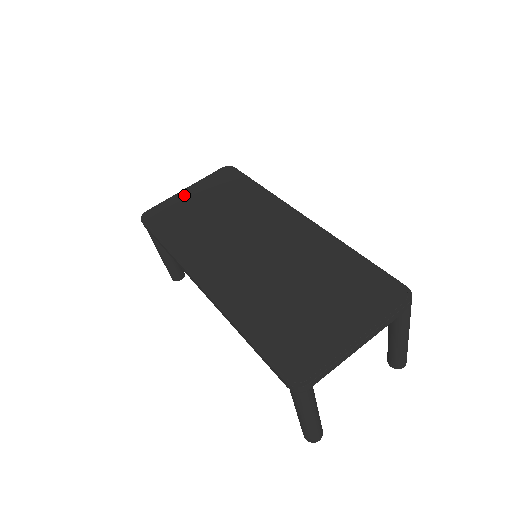
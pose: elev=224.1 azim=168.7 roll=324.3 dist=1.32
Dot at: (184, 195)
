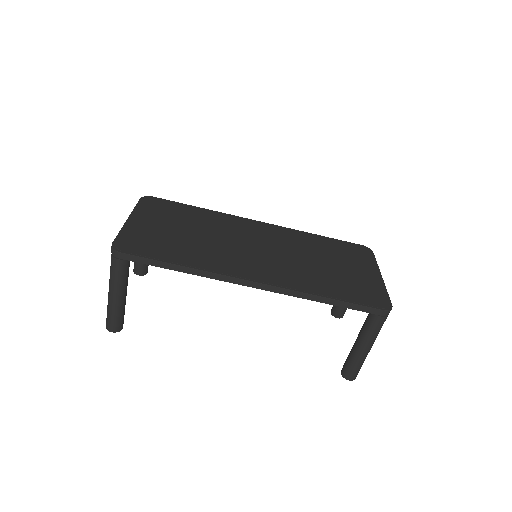
Dot at: (136, 223)
